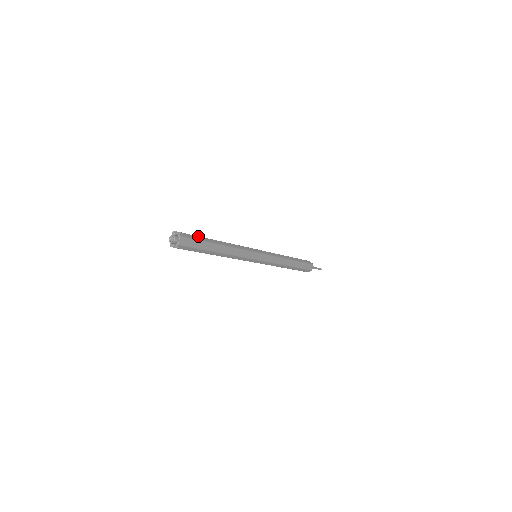
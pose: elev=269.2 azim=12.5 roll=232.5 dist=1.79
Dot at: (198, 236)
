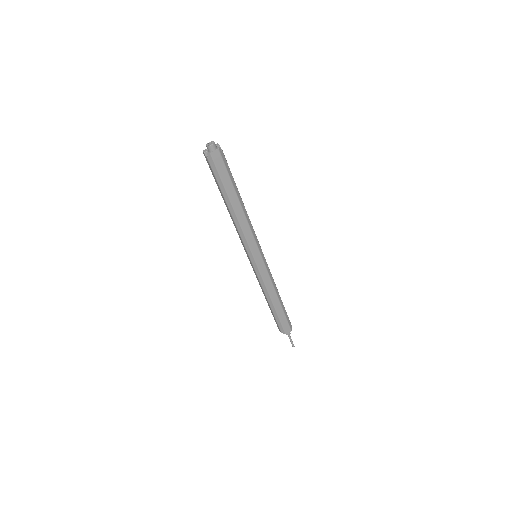
Dot at: occluded
